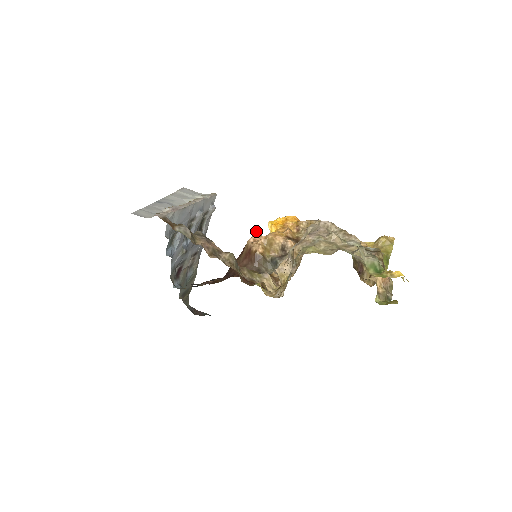
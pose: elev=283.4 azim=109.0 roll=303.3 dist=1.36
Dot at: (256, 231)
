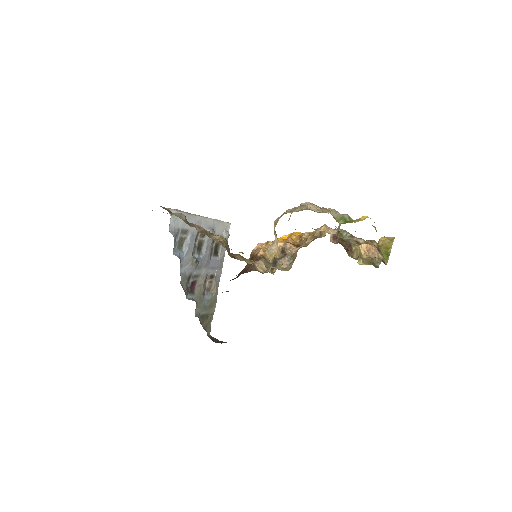
Dot at: (261, 243)
